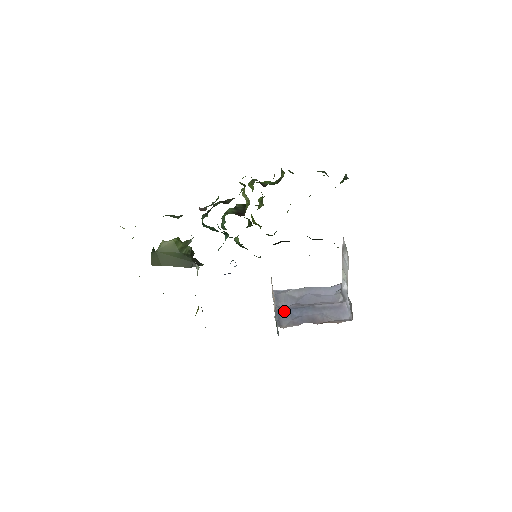
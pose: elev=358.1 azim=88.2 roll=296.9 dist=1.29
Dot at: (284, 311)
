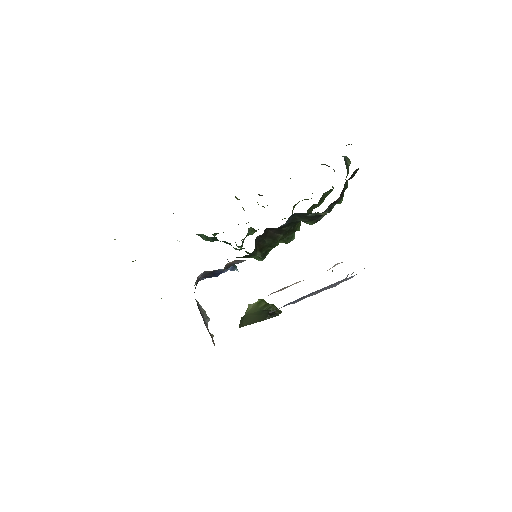
Dot at: (288, 303)
